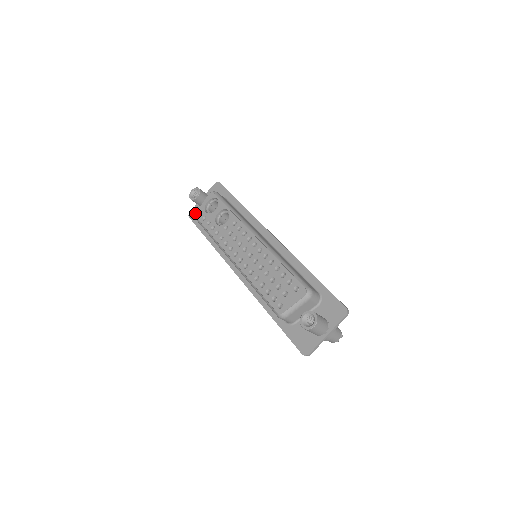
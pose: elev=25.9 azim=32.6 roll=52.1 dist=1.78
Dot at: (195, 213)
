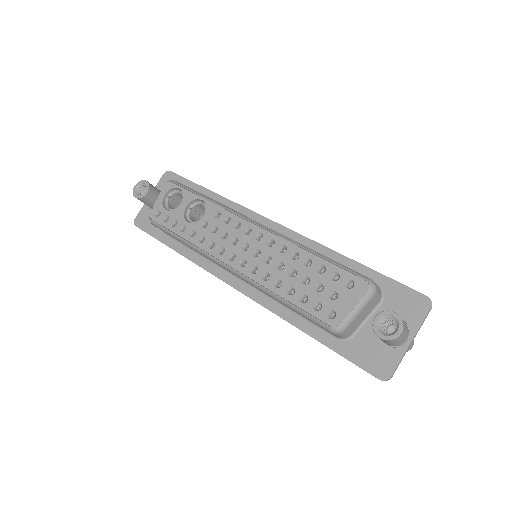
Dot at: (143, 218)
